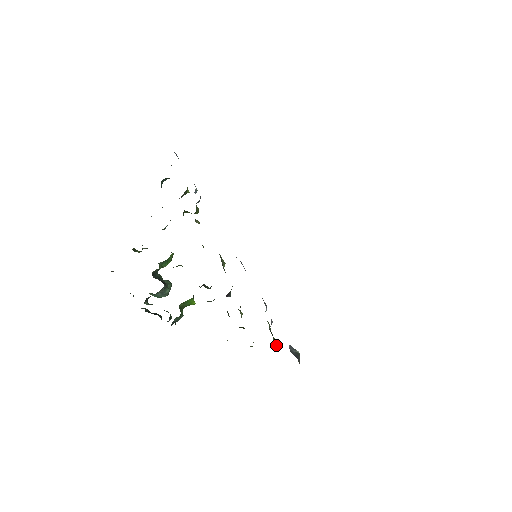
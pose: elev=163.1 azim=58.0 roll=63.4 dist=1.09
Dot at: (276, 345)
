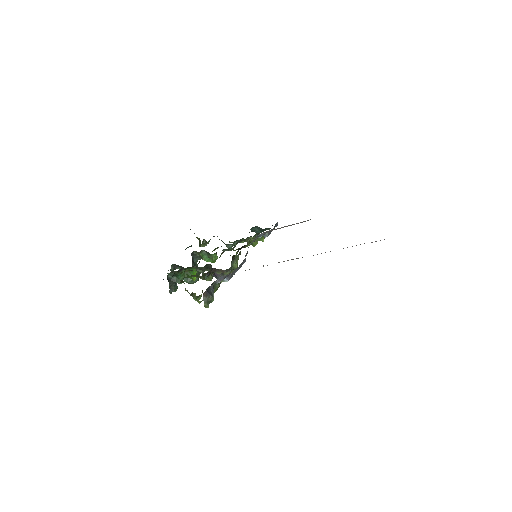
Dot at: occluded
